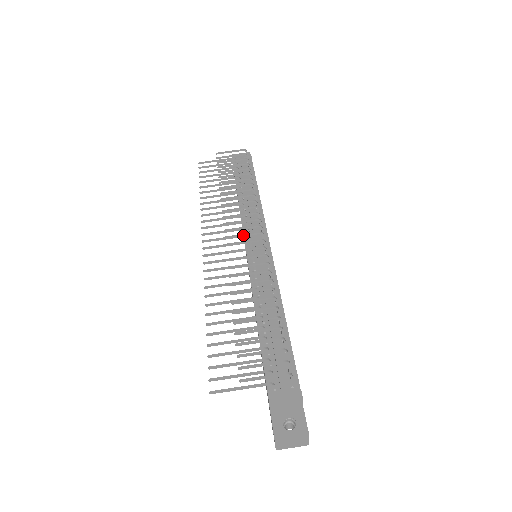
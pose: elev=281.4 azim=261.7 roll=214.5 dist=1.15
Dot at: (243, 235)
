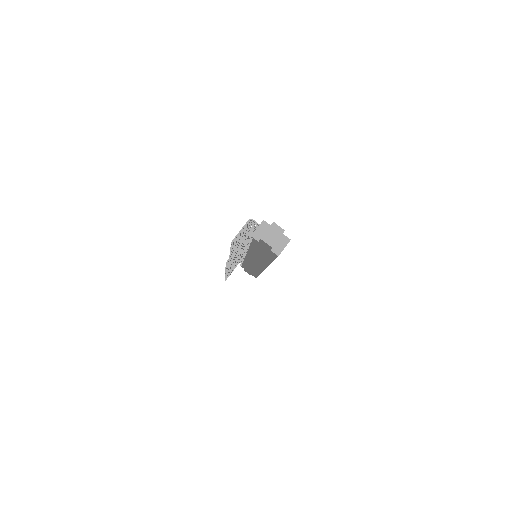
Dot at: occluded
